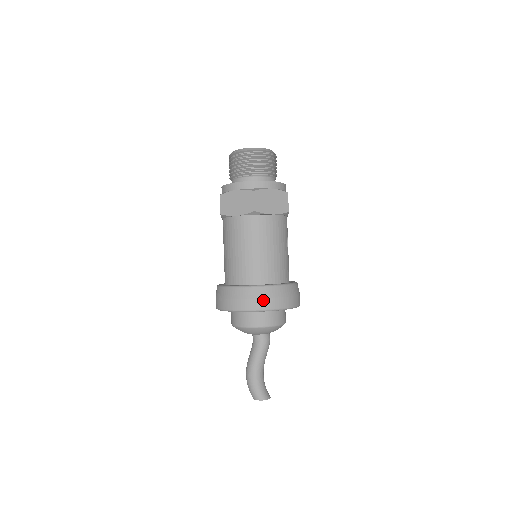
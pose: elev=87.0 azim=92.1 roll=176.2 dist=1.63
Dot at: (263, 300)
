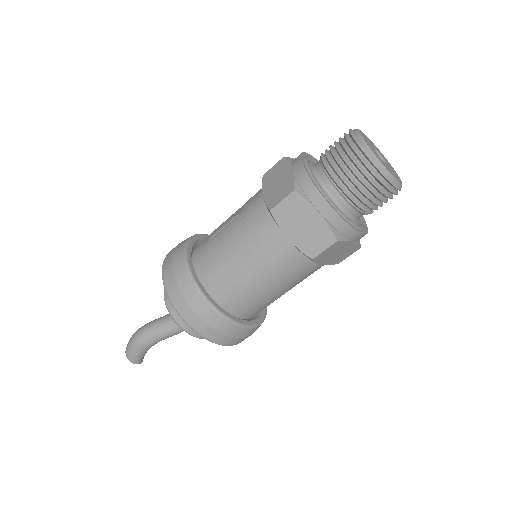
Dot at: (224, 337)
